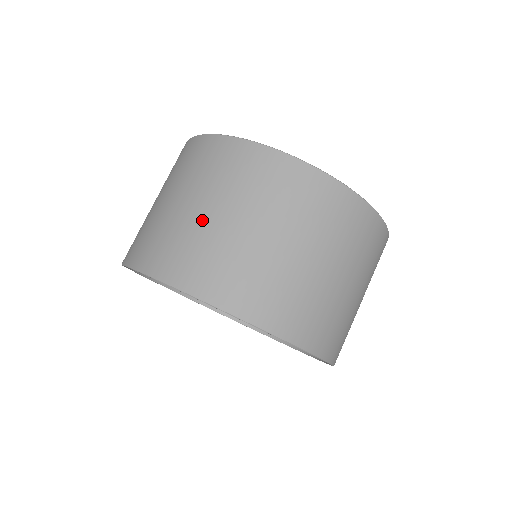
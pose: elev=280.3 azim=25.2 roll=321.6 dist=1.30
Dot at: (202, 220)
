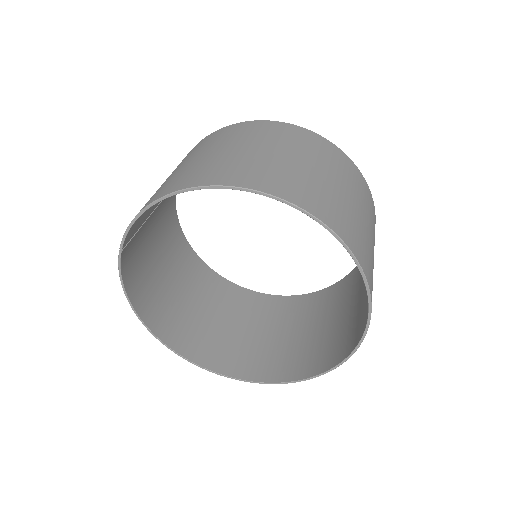
Dot at: (331, 185)
